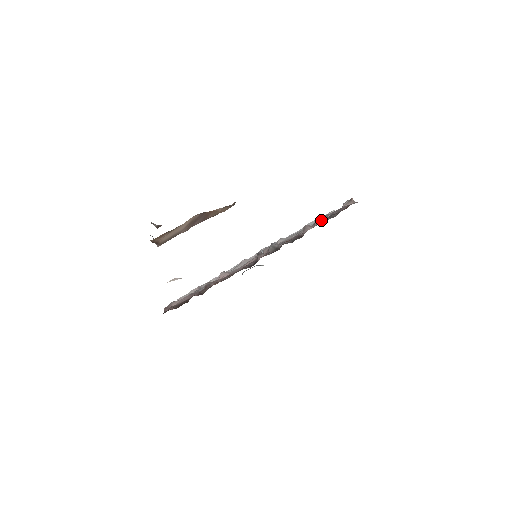
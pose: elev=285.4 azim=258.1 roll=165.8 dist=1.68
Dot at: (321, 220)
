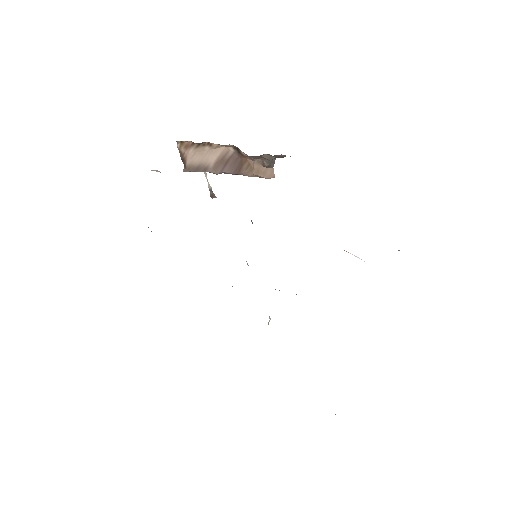
Dot at: occluded
